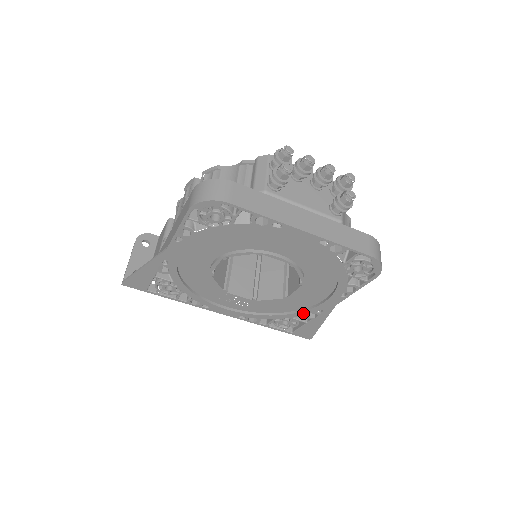
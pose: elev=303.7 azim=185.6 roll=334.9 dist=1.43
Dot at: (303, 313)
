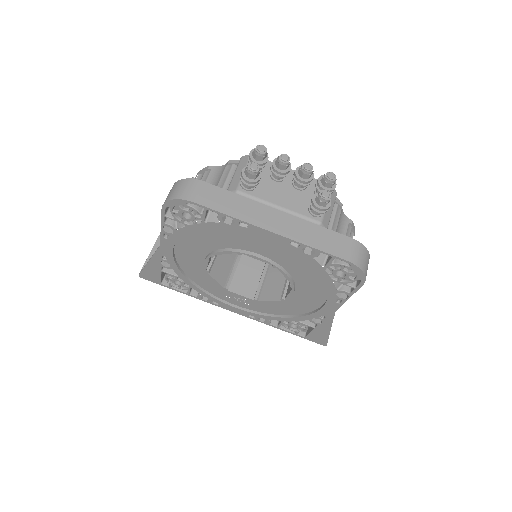
Dot at: (307, 317)
